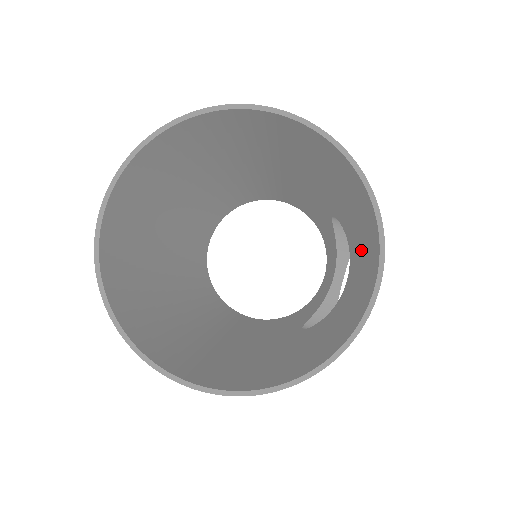
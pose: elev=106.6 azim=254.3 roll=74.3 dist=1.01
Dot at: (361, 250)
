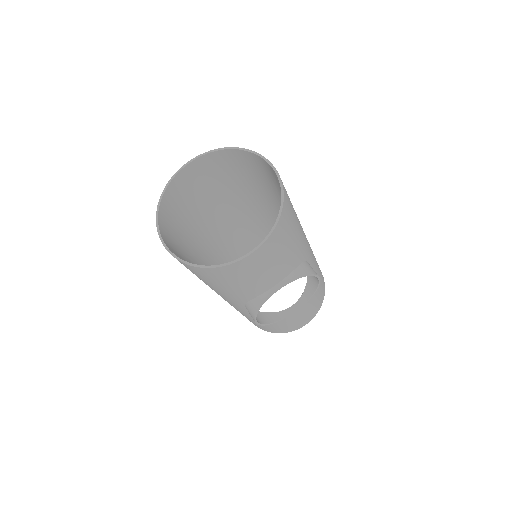
Dot at: (278, 257)
